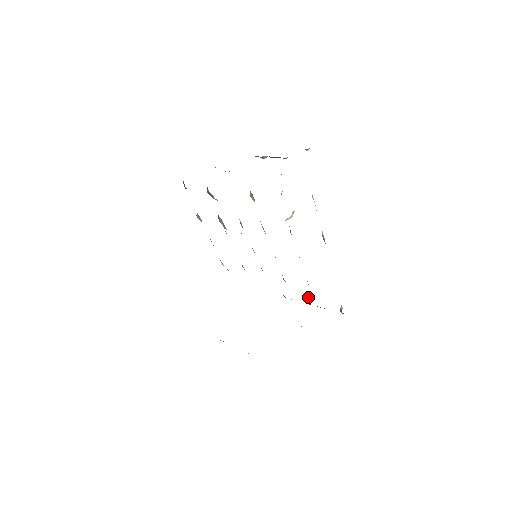
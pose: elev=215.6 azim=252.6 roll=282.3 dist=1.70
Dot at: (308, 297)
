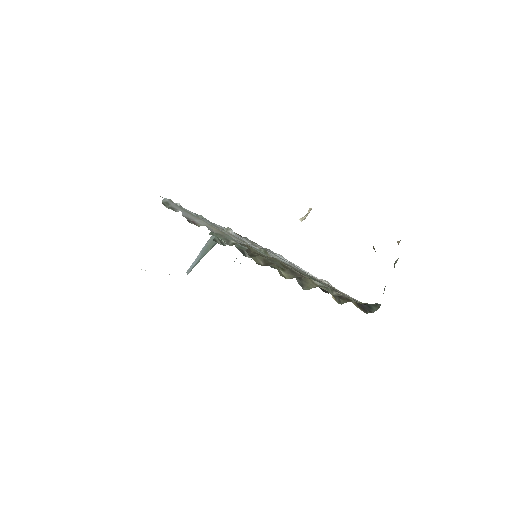
Dot at: occluded
